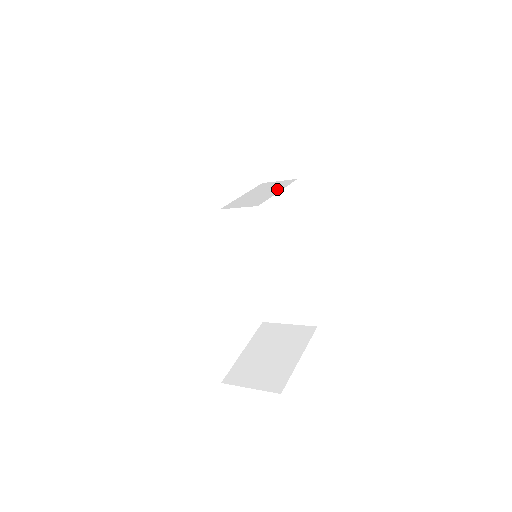
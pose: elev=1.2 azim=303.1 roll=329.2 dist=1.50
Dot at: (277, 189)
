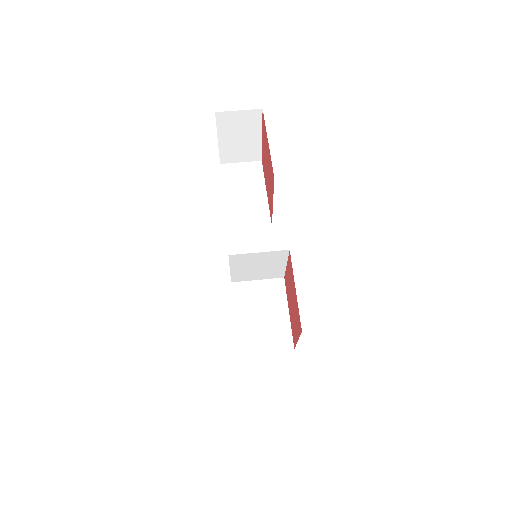
Dot at: (259, 186)
